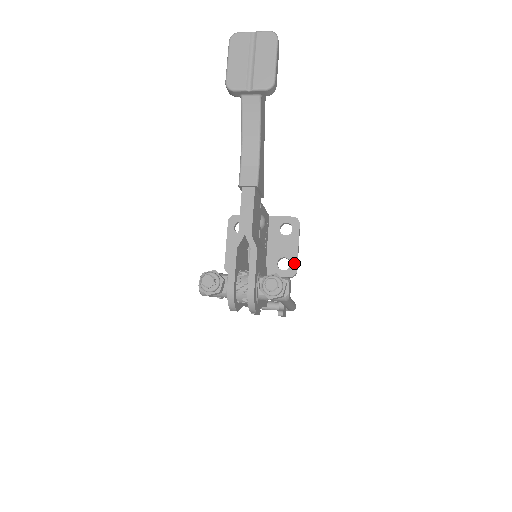
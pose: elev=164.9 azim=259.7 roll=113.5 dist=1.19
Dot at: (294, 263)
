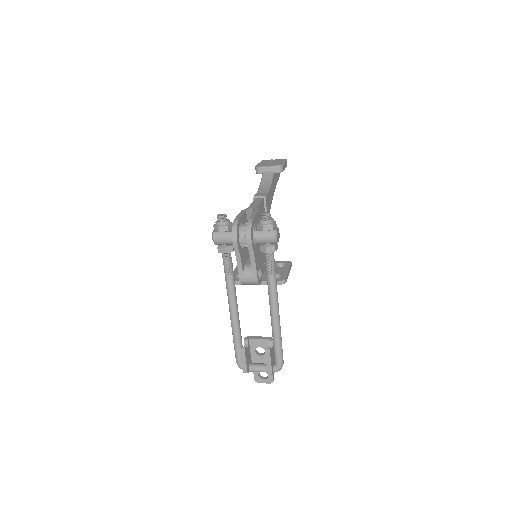
Dot at: (284, 276)
